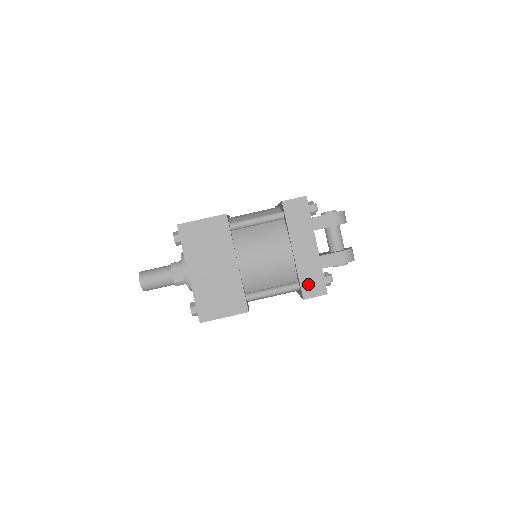
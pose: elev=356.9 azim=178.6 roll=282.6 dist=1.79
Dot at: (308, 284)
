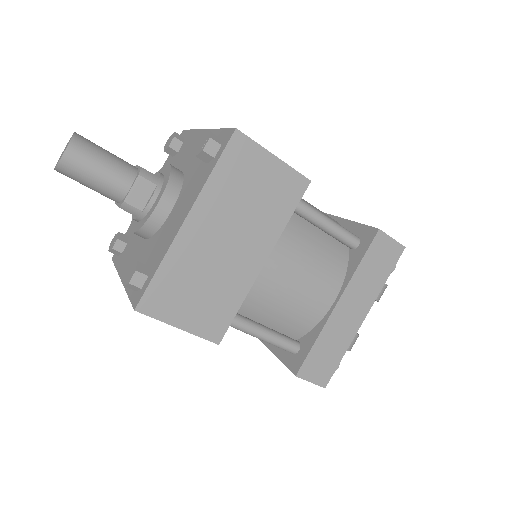
Dot at: (317, 359)
